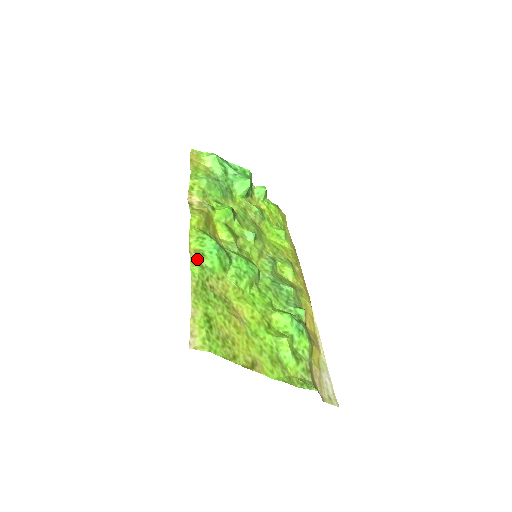
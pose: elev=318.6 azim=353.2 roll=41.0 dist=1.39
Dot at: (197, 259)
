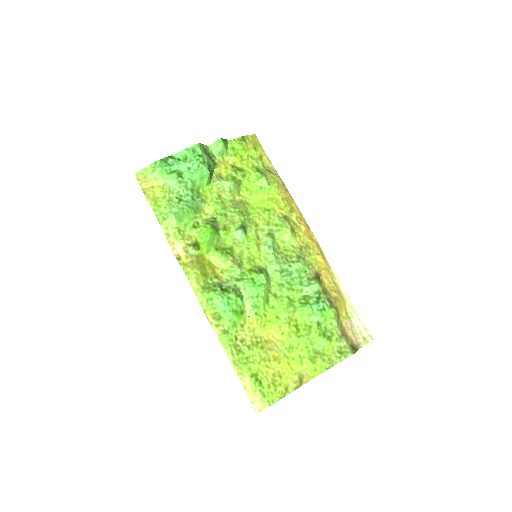
Dot at: (219, 327)
